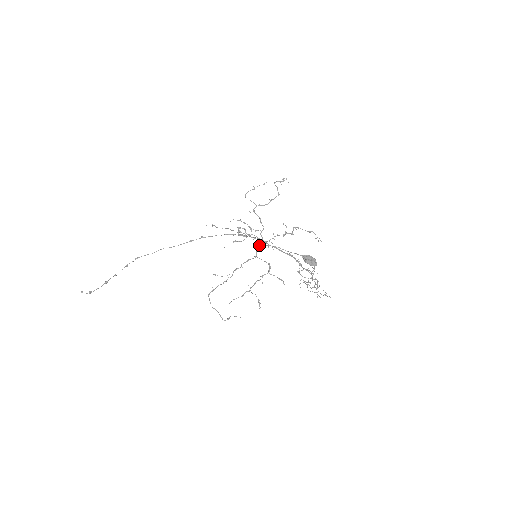
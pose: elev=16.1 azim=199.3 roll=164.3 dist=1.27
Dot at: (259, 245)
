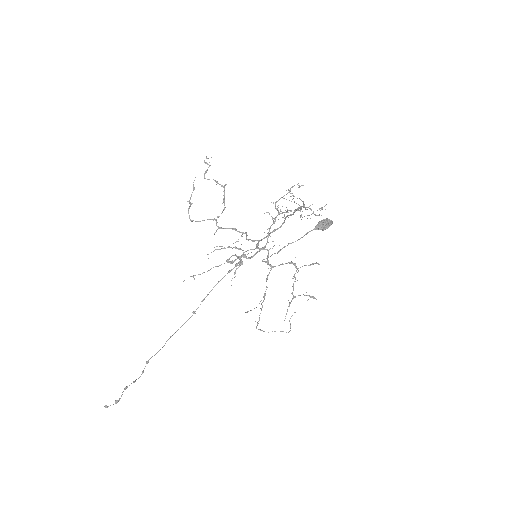
Dot at: (267, 258)
